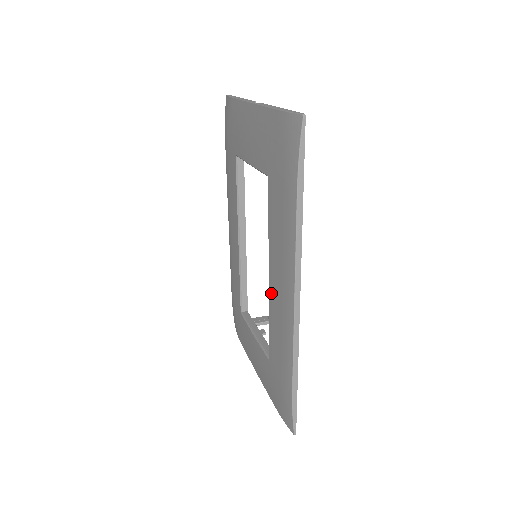
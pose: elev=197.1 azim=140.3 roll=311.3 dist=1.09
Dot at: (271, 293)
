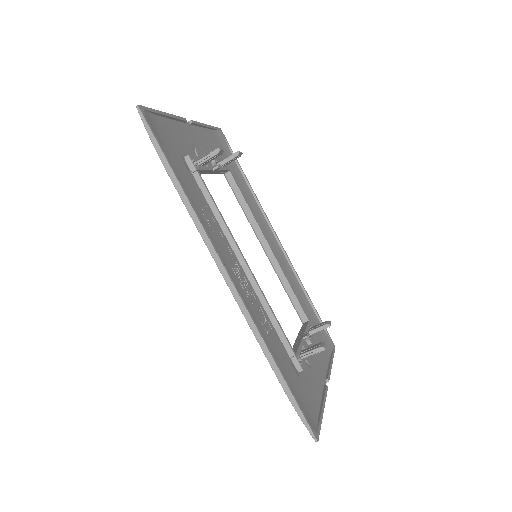
Dot at: occluded
